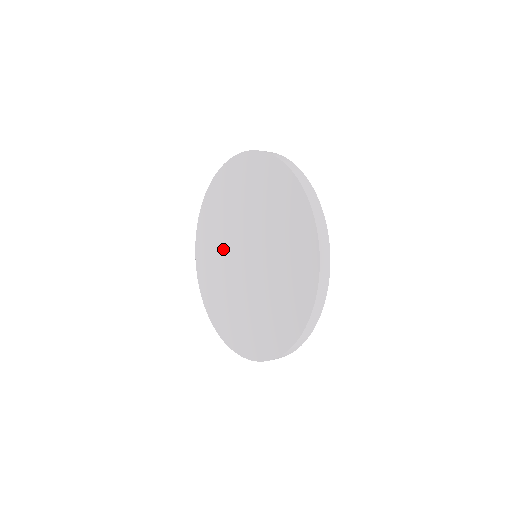
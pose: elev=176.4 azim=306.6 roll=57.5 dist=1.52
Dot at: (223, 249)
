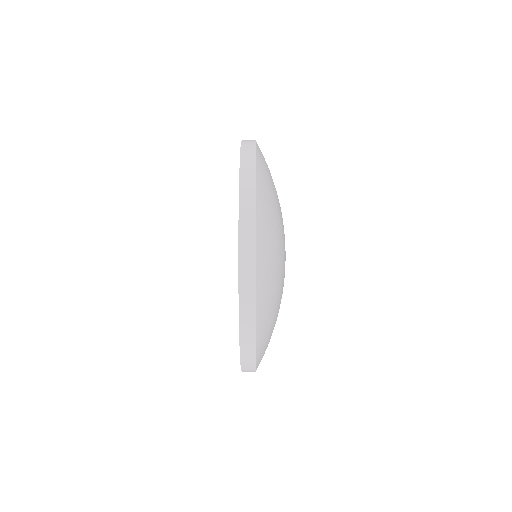
Dot at: occluded
